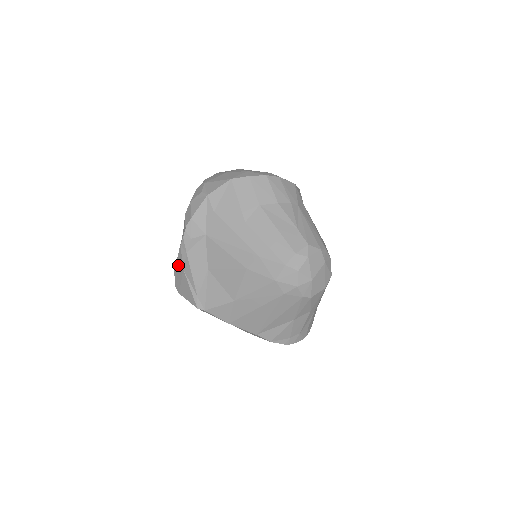
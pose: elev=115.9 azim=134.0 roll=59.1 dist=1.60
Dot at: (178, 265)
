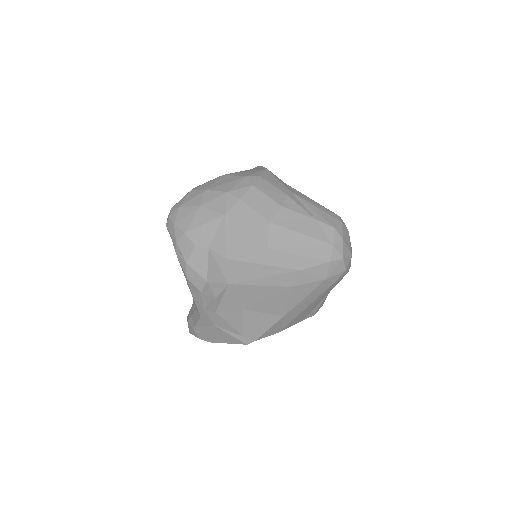
Dot at: (202, 324)
